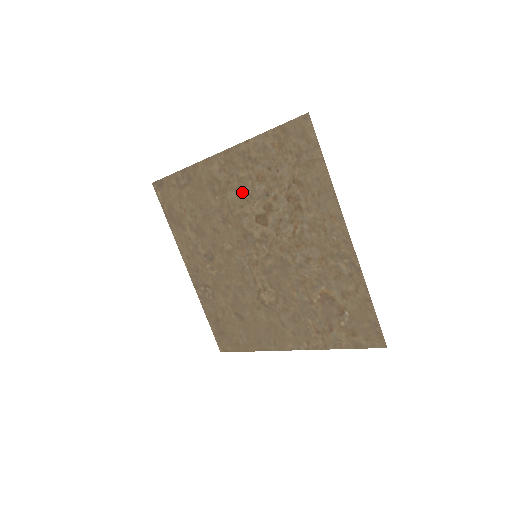
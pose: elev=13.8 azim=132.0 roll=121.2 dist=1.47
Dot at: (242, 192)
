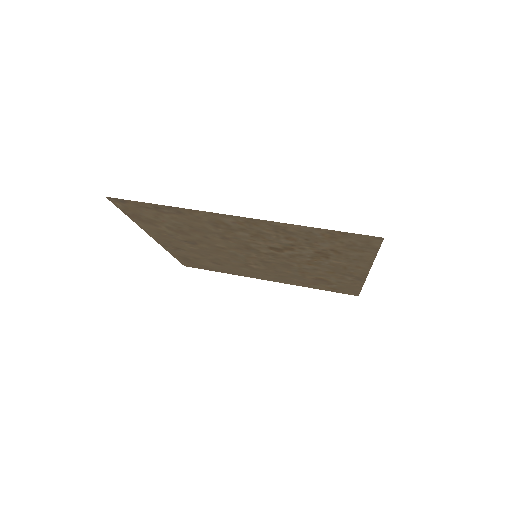
Dot at: (260, 237)
